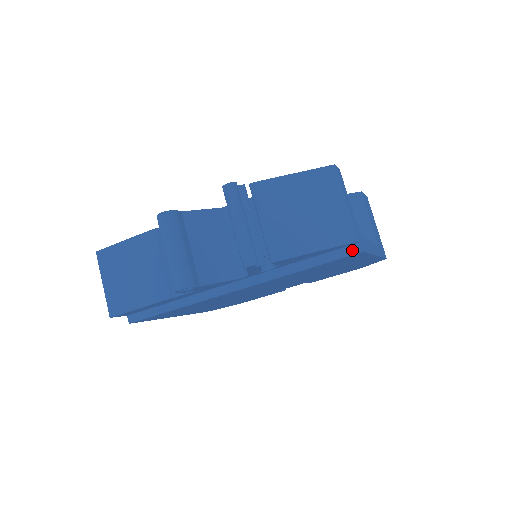
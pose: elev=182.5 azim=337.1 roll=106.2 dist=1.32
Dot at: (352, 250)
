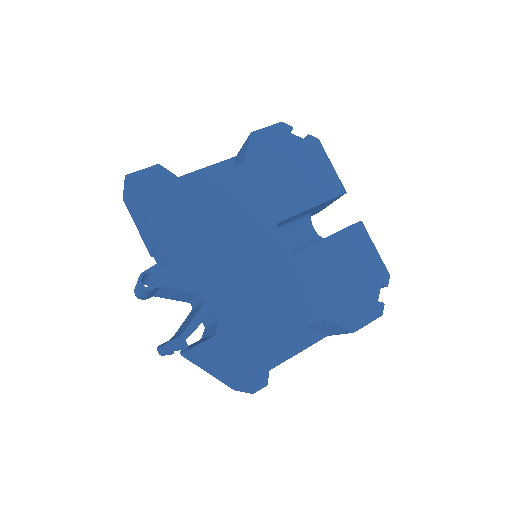
Dot at: occluded
